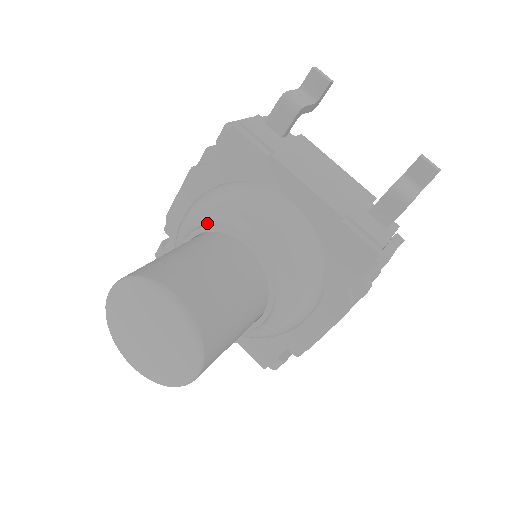
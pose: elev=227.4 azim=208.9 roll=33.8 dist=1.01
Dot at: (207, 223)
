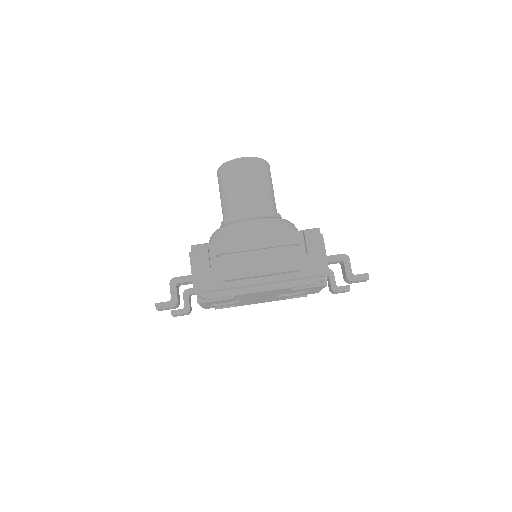
Dot at: occluded
